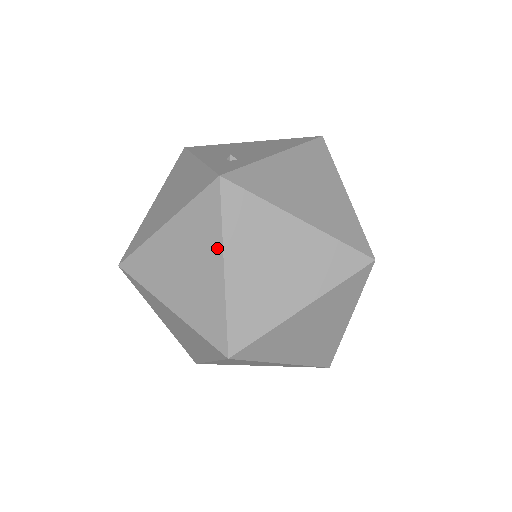
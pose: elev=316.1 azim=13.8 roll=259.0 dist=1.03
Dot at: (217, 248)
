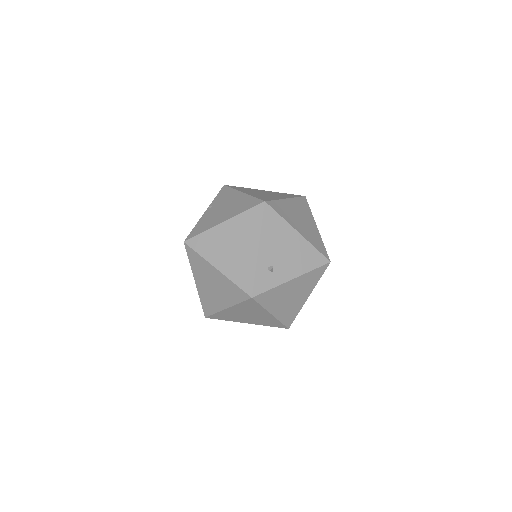
Dot at: (230, 303)
